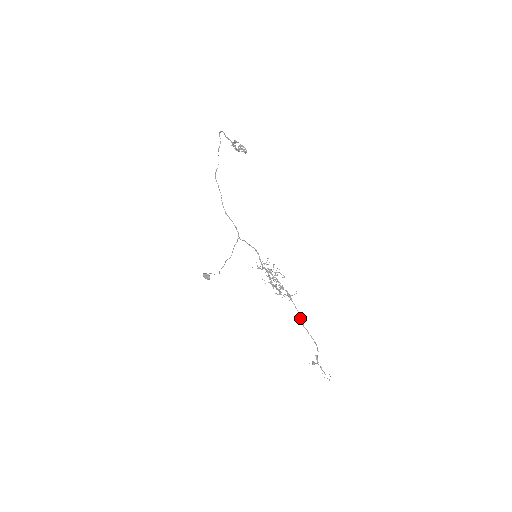
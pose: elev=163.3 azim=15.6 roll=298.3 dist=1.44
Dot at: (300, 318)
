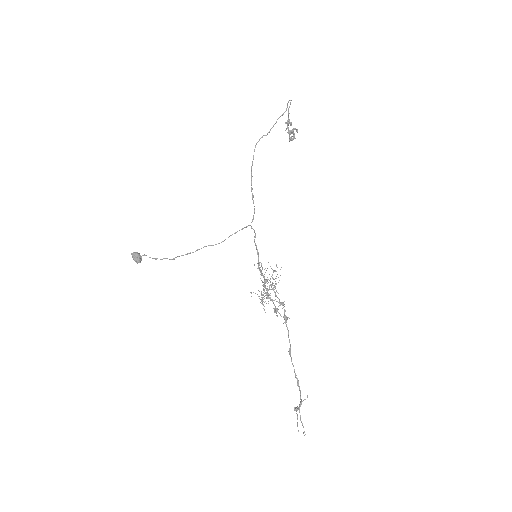
Dot at: (289, 349)
